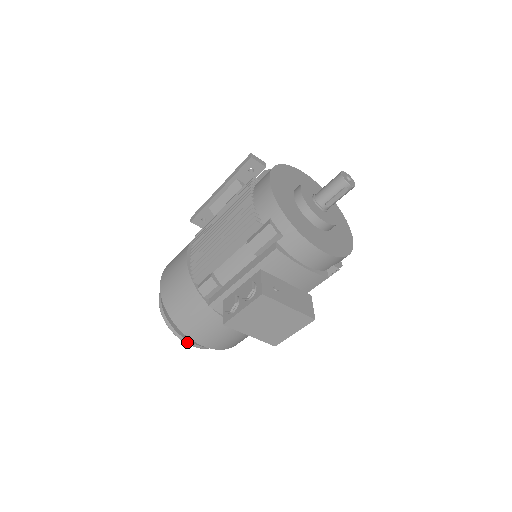
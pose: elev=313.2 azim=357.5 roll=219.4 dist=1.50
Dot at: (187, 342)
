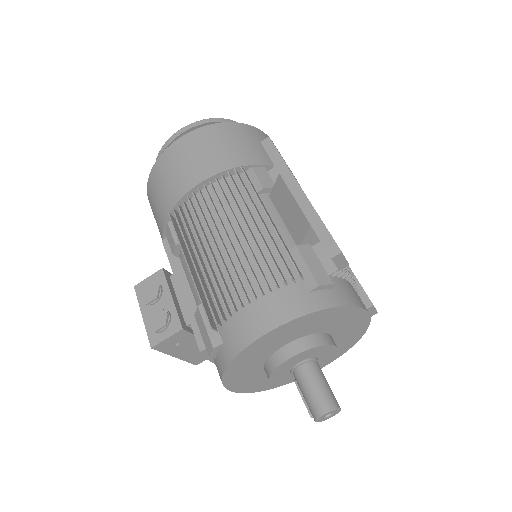
Dot at: occluded
